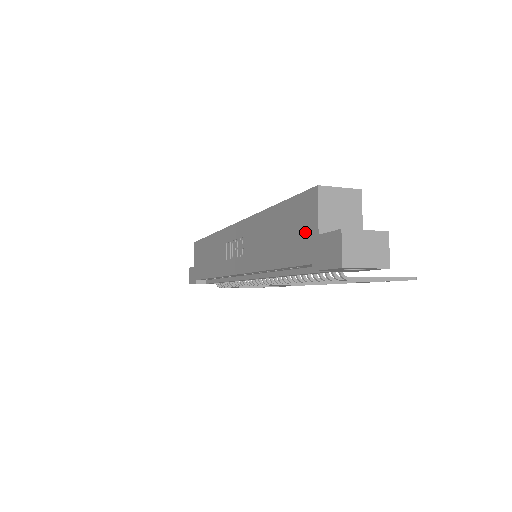
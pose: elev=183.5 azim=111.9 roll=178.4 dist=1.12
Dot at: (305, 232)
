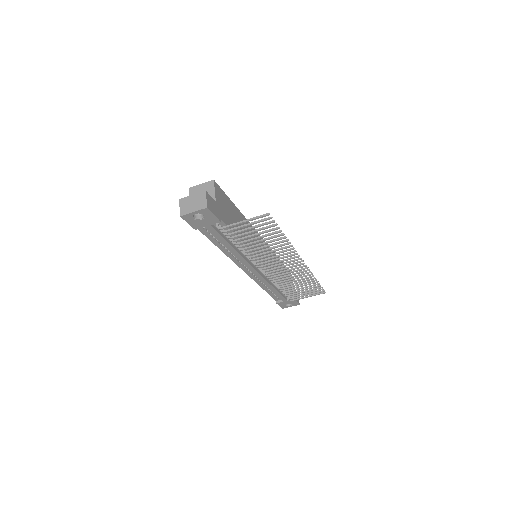
Dot at: occluded
